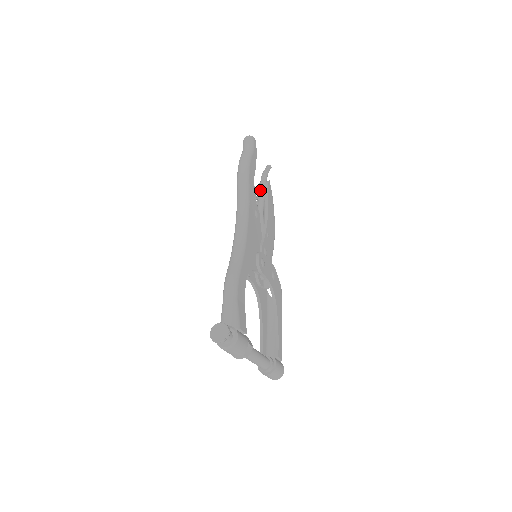
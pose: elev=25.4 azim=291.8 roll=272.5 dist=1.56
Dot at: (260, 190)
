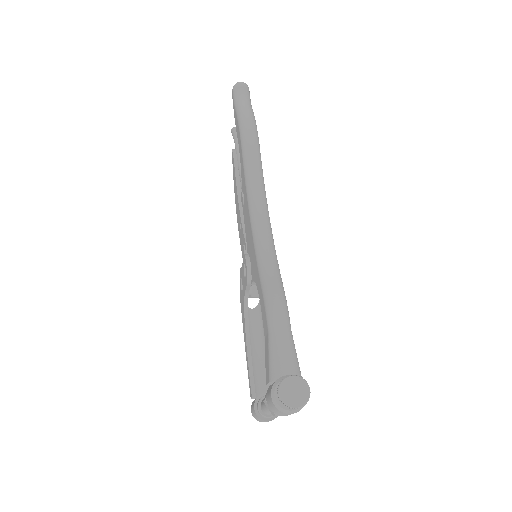
Dot at: occluded
